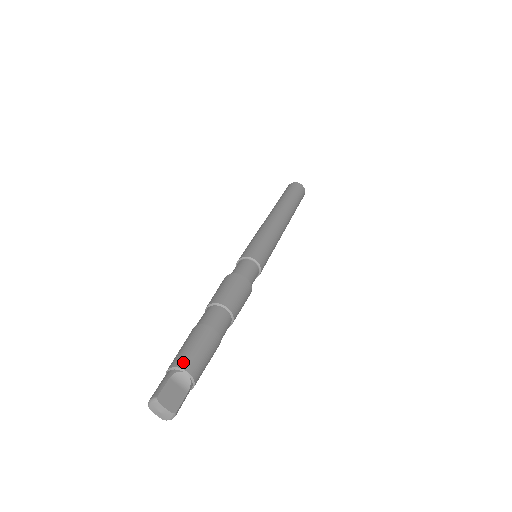
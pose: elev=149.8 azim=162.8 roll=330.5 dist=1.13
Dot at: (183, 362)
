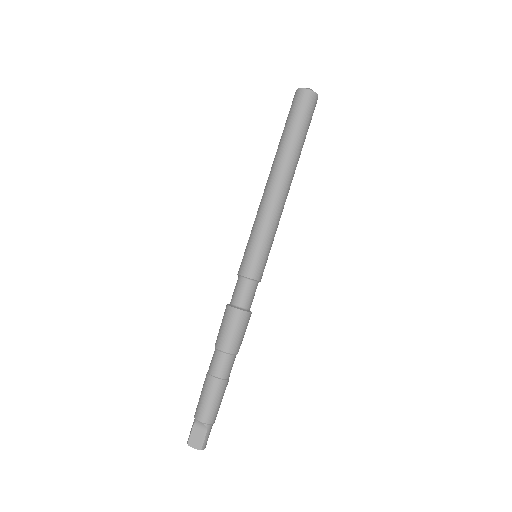
Dot at: (197, 414)
